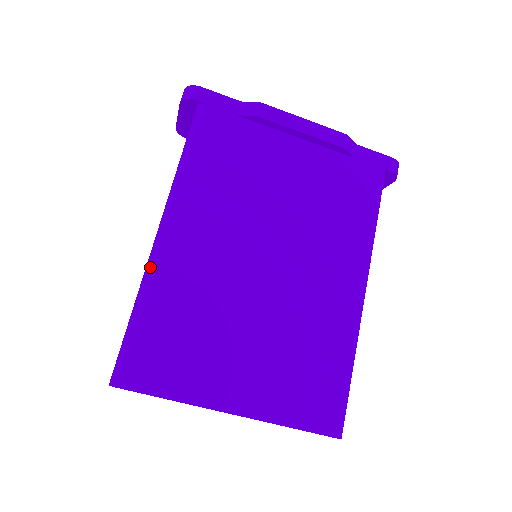
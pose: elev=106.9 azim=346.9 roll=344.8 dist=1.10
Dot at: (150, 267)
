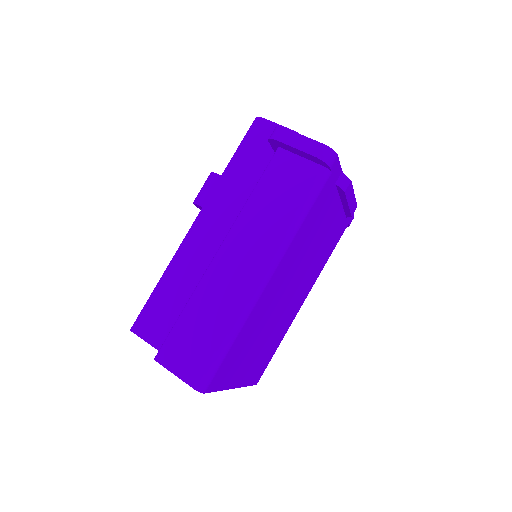
Dot at: (250, 308)
